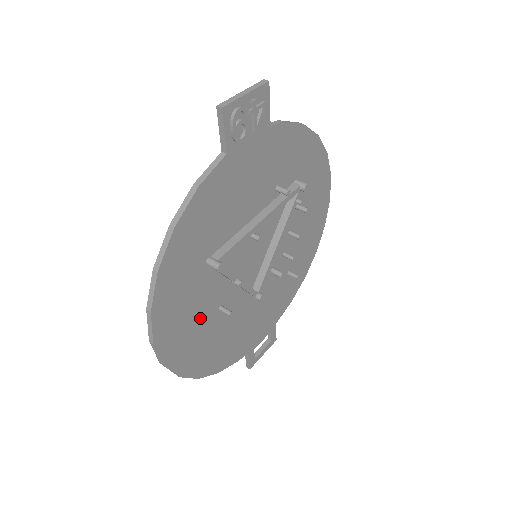
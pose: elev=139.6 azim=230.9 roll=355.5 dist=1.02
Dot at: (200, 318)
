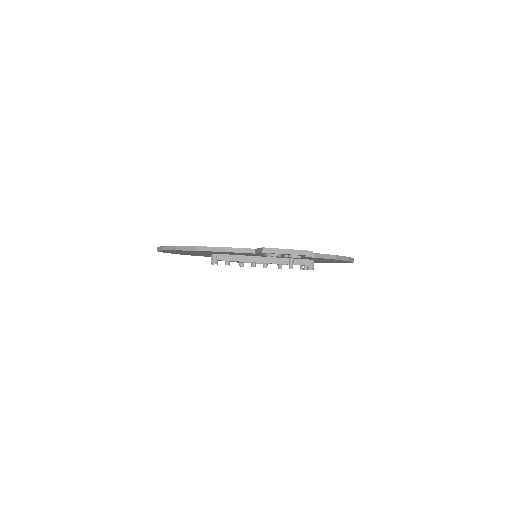
Dot at: occluded
